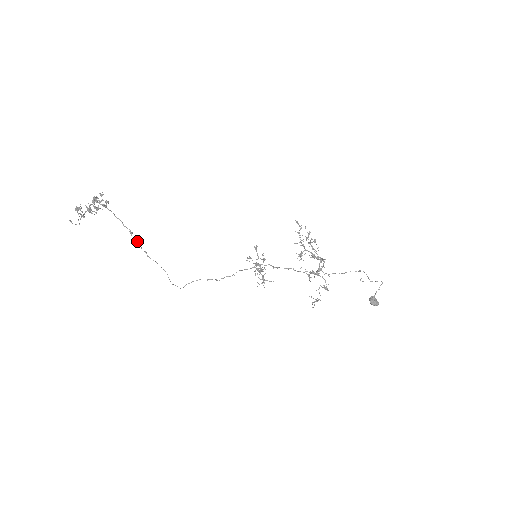
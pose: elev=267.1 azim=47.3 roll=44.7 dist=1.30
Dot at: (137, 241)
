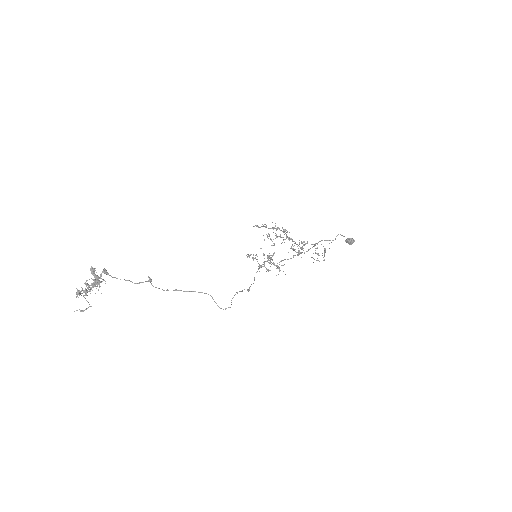
Dot at: occluded
